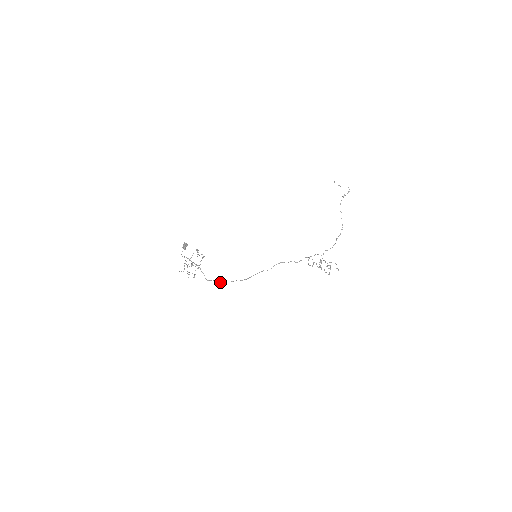
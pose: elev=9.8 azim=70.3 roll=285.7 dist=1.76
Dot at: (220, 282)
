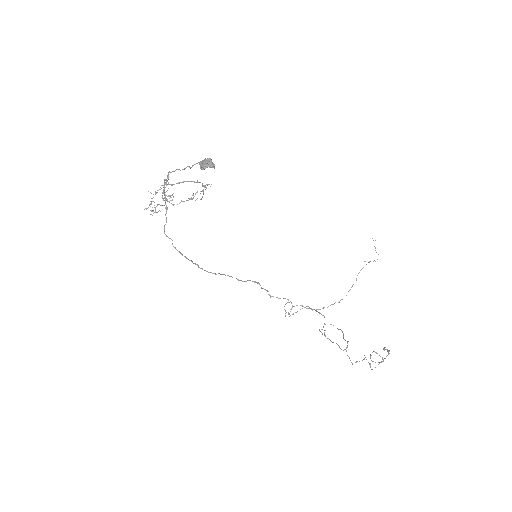
Dot at: occluded
